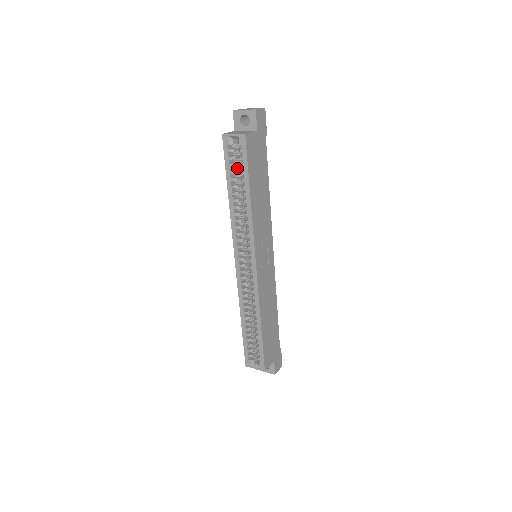
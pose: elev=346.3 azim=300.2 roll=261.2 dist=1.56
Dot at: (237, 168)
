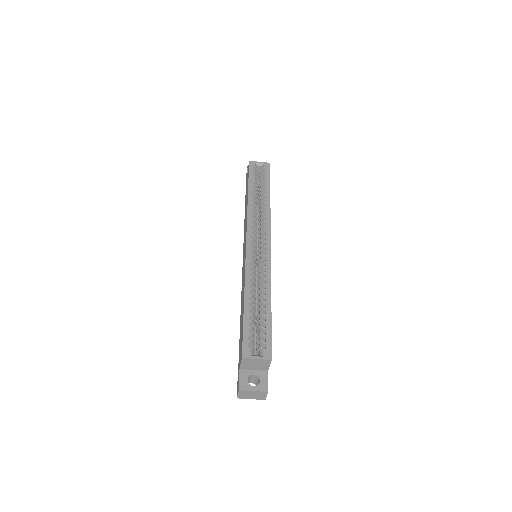
Dot at: (256, 183)
